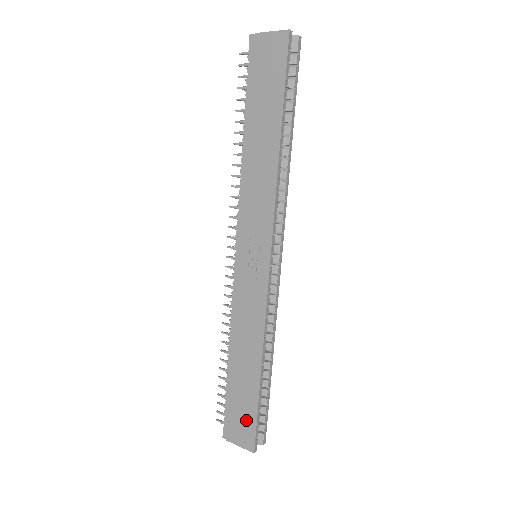
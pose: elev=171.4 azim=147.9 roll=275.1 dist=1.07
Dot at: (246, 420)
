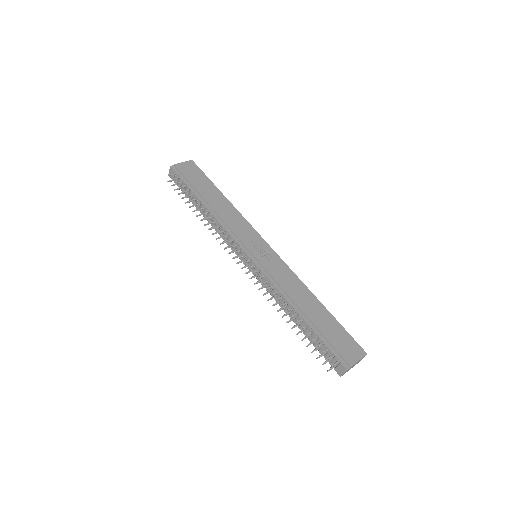
Dot at: (344, 339)
